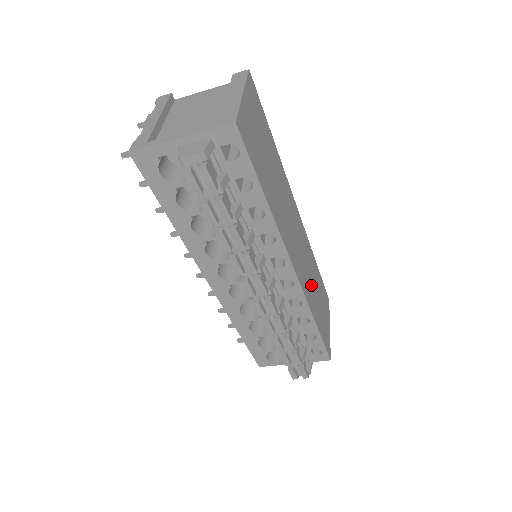
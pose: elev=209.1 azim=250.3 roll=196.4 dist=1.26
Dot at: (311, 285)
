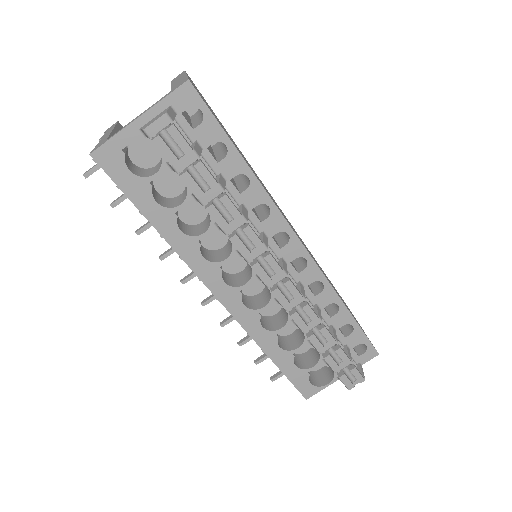
Dot at: occluded
